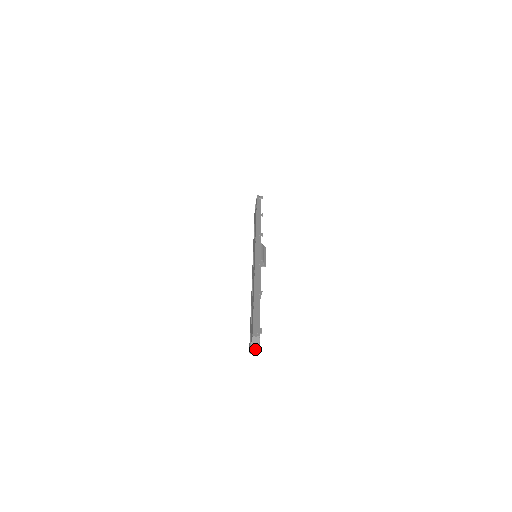
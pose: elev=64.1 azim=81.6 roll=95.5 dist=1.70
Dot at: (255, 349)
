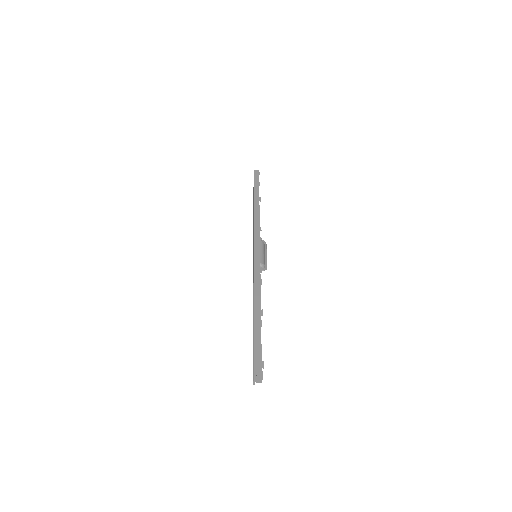
Dot at: (259, 382)
